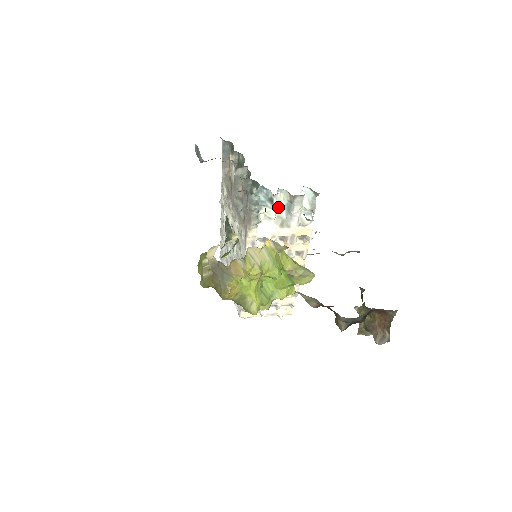
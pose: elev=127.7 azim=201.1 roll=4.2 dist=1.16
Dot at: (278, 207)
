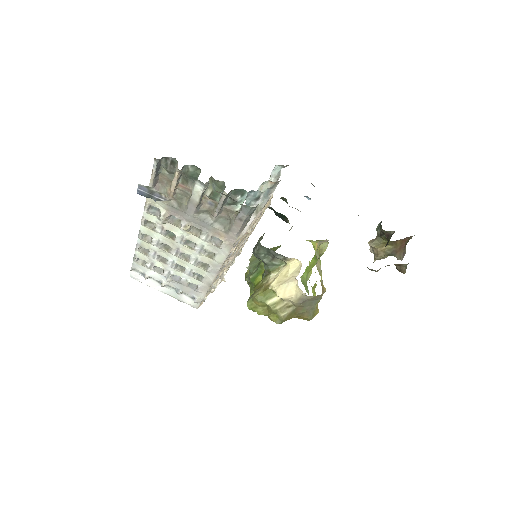
Dot at: occluded
